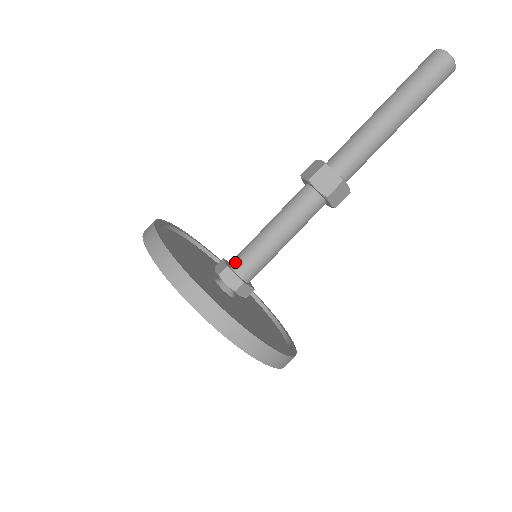
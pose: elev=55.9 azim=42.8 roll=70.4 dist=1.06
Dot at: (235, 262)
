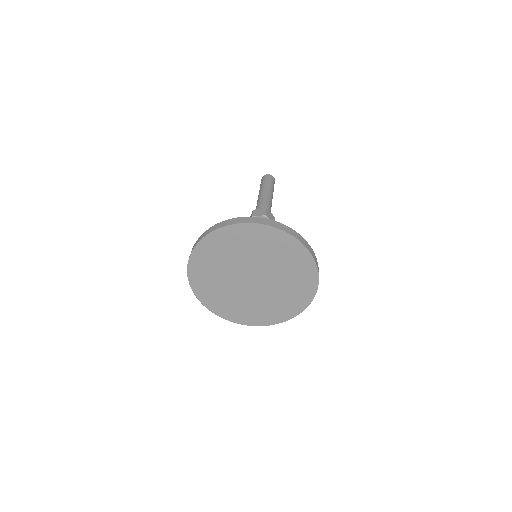
Dot at: occluded
